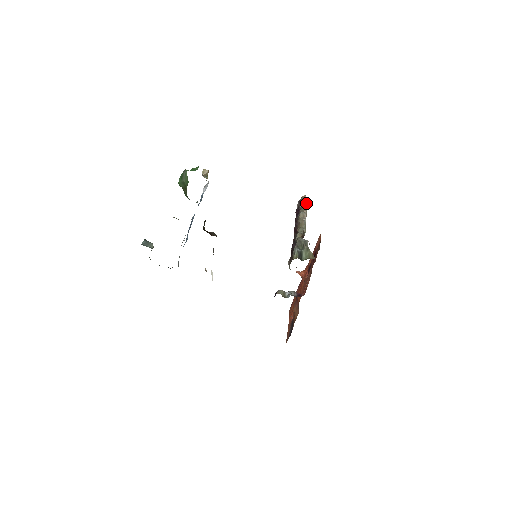
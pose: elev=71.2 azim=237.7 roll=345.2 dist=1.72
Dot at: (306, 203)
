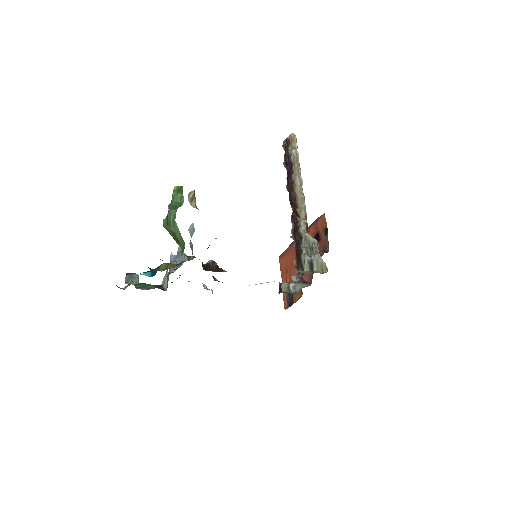
Dot at: (296, 145)
